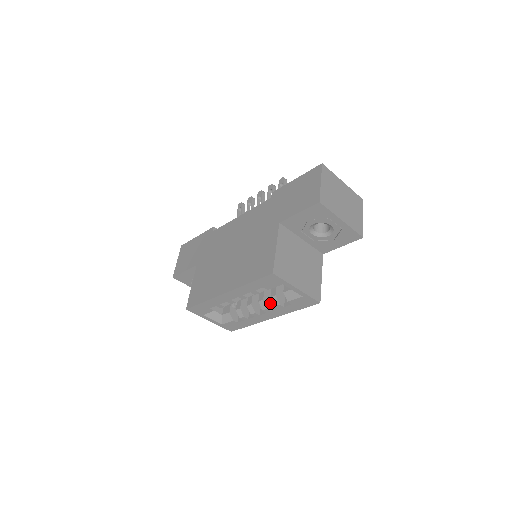
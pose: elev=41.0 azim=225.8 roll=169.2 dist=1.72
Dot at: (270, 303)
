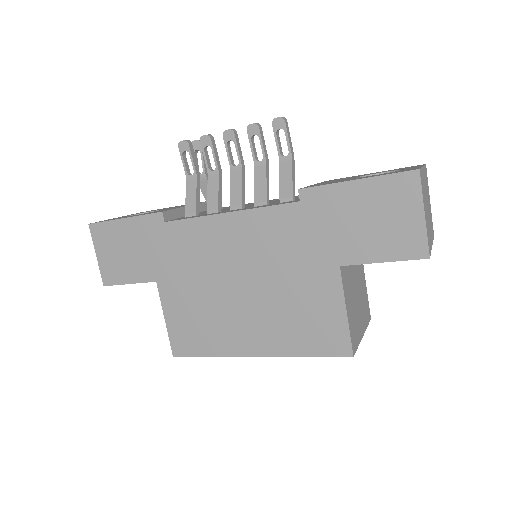
Dot at: occluded
